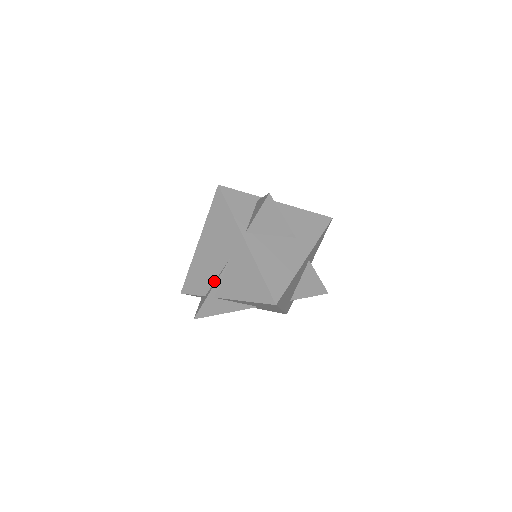
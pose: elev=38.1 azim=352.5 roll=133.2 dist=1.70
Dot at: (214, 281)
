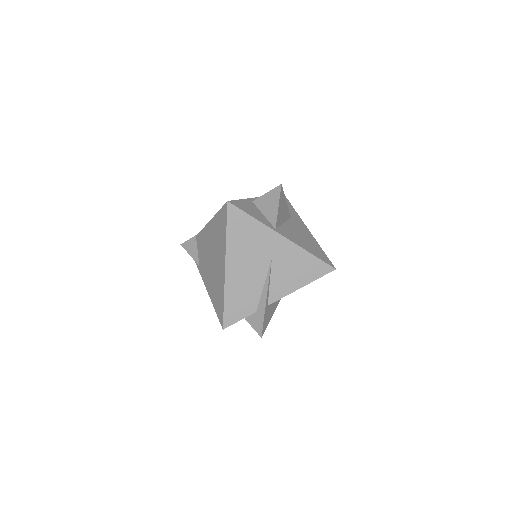
Dot at: (261, 291)
